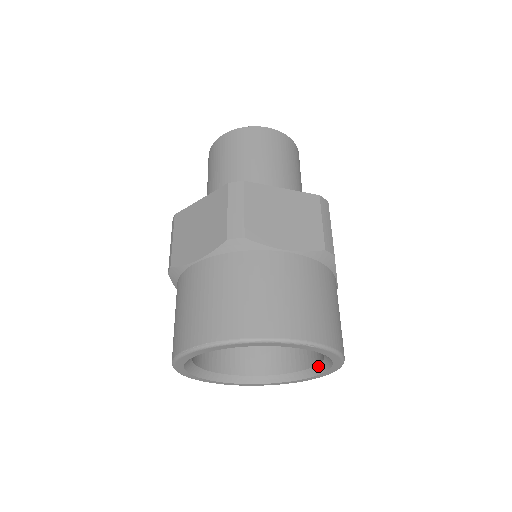
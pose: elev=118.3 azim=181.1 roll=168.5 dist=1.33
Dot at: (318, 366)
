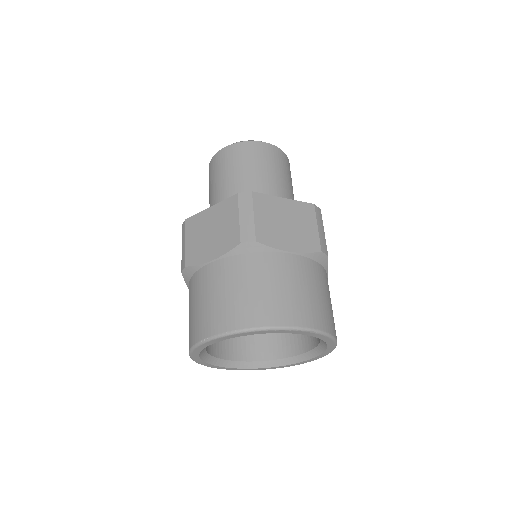
Dot at: (312, 351)
